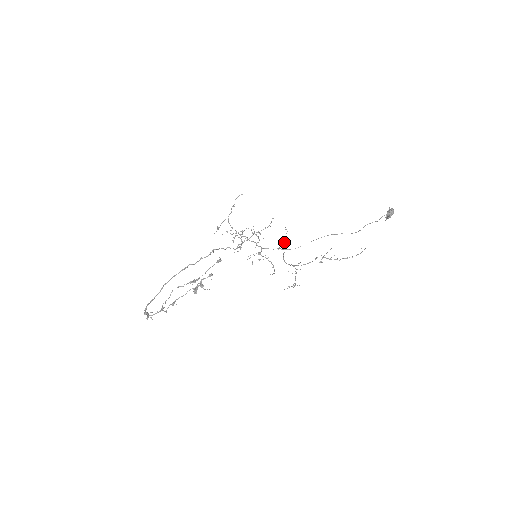
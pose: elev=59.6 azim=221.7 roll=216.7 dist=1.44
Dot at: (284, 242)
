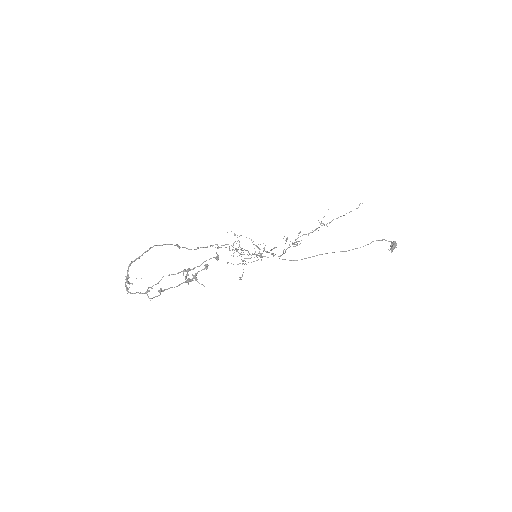
Dot at: (285, 243)
